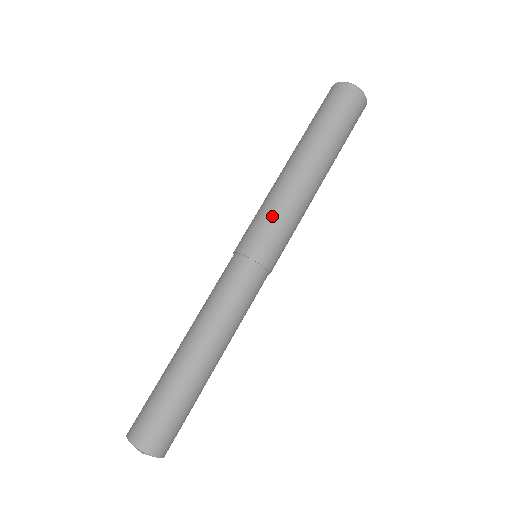
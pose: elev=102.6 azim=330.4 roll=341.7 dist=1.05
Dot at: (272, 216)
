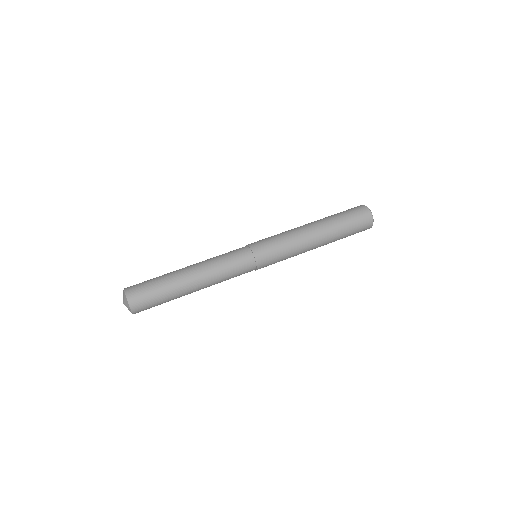
Dot at: (278, 238)
